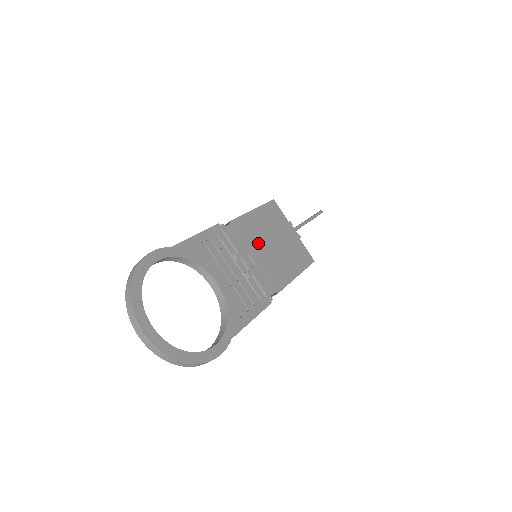
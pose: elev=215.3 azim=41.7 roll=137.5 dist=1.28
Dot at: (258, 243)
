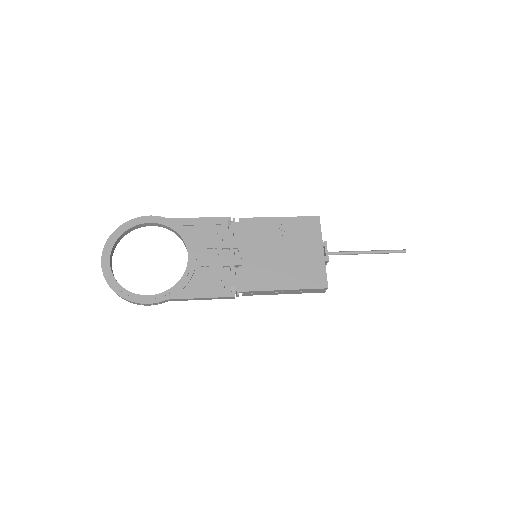
Dot at: (259, 245)
